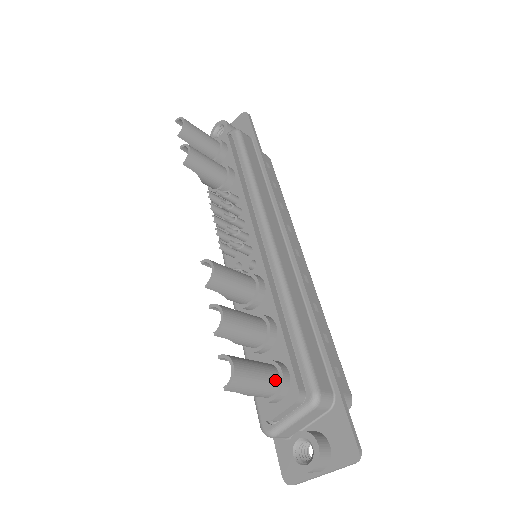
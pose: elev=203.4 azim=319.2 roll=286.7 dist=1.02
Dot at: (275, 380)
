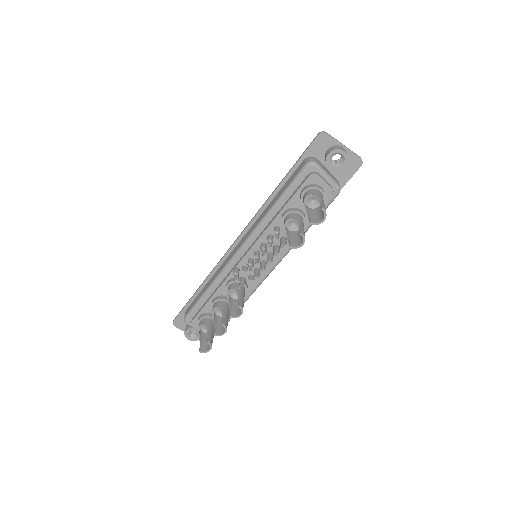
Dot at: occluded
